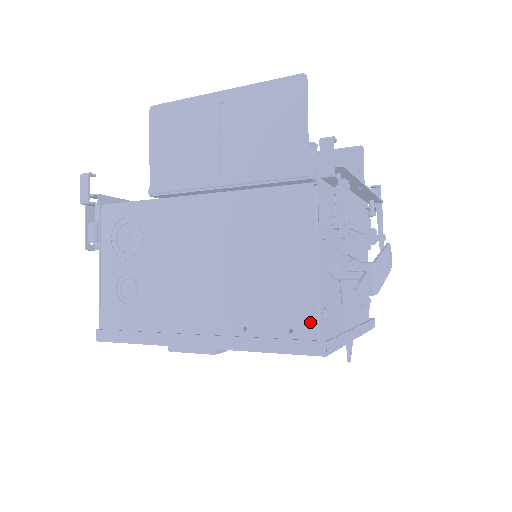
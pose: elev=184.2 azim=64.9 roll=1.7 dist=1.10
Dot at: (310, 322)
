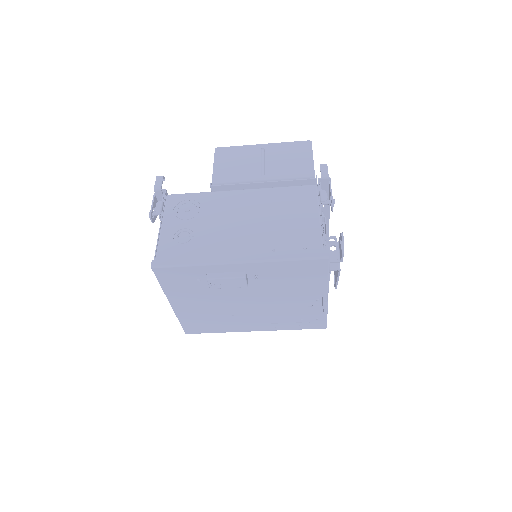
Dot at: (317, 243)
